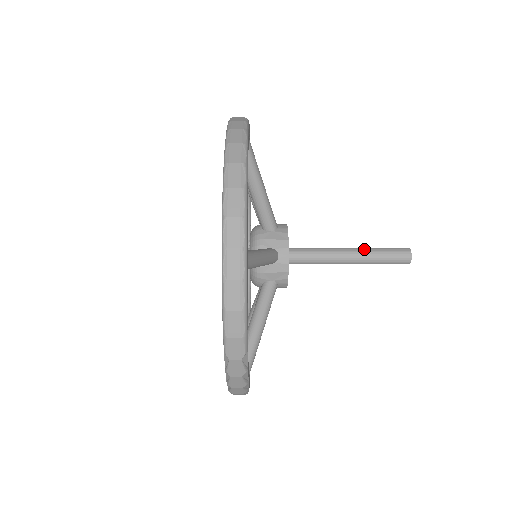
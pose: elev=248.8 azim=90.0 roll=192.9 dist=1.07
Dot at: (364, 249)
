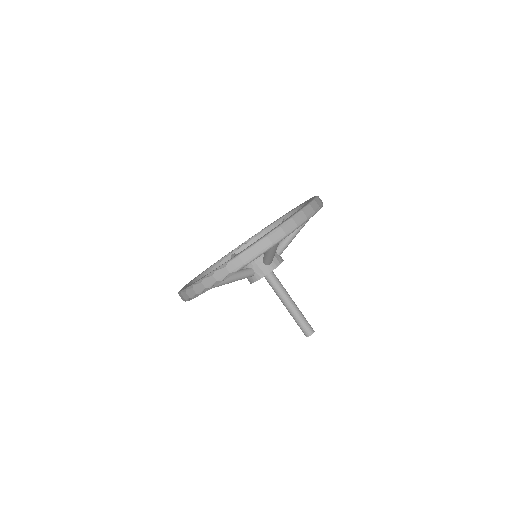
Dot at: occluded
